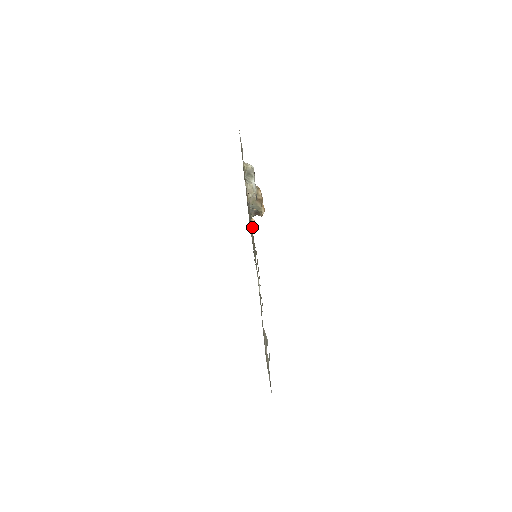
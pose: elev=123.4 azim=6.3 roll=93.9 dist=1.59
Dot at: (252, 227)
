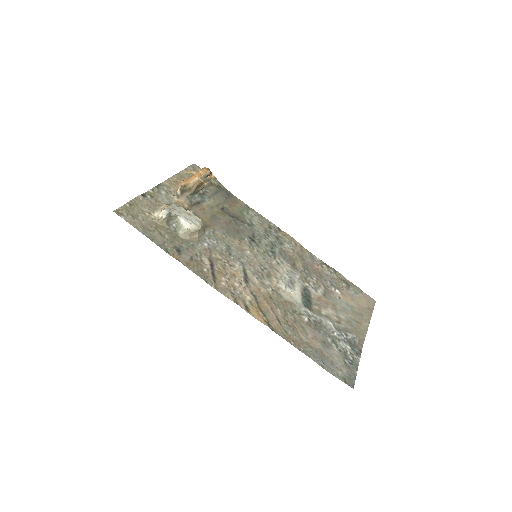
Dot at: (215, 184)
